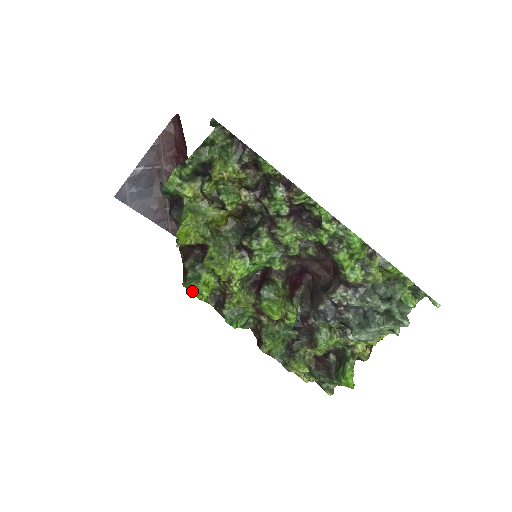
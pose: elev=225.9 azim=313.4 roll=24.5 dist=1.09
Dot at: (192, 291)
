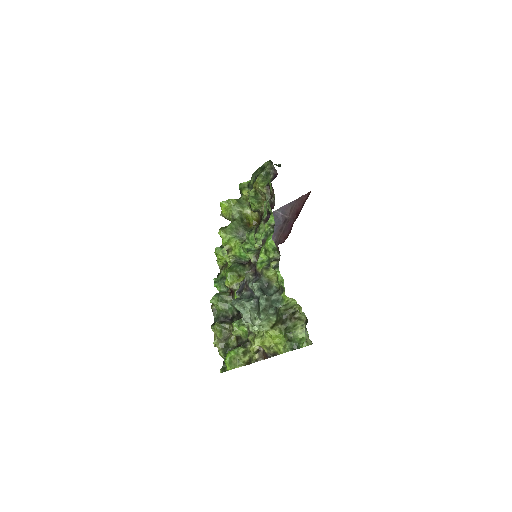
Dot at: occluded
